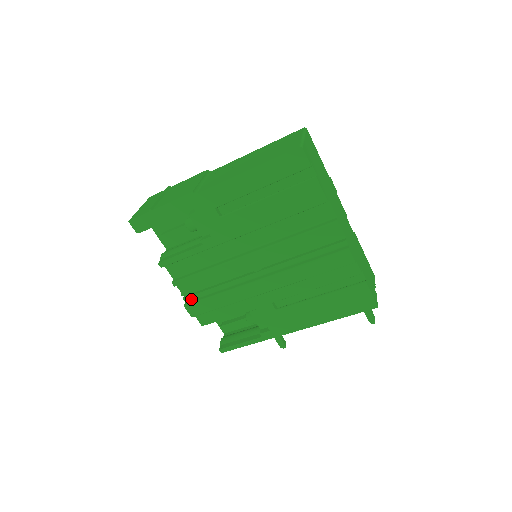
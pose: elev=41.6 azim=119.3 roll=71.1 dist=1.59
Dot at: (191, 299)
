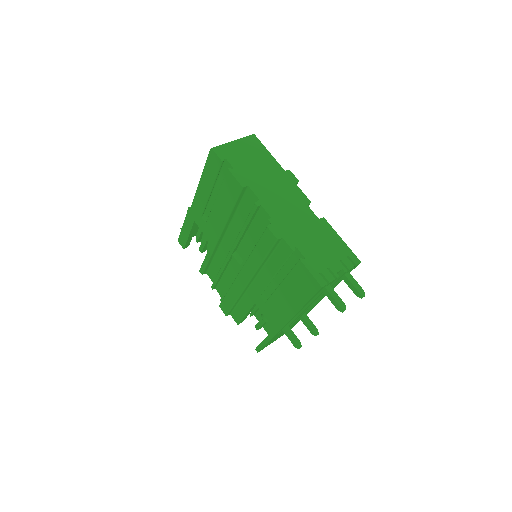
Dot at: occluded
